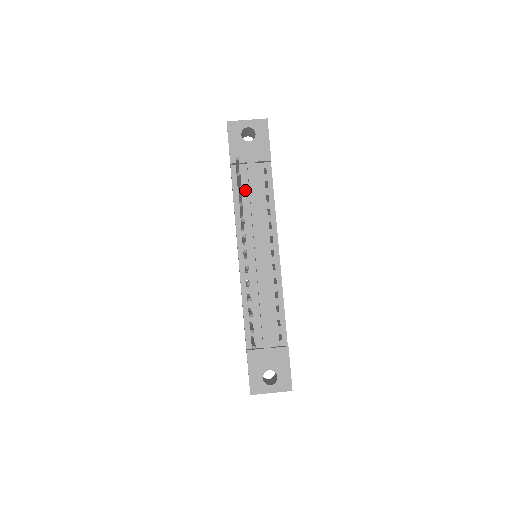
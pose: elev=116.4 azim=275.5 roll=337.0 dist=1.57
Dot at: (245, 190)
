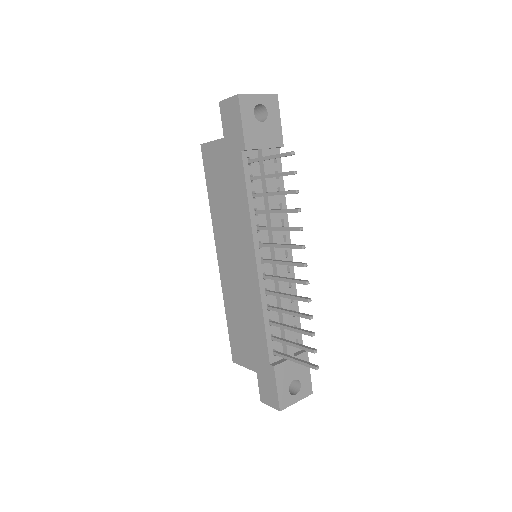
Dot at: (258, 182)
